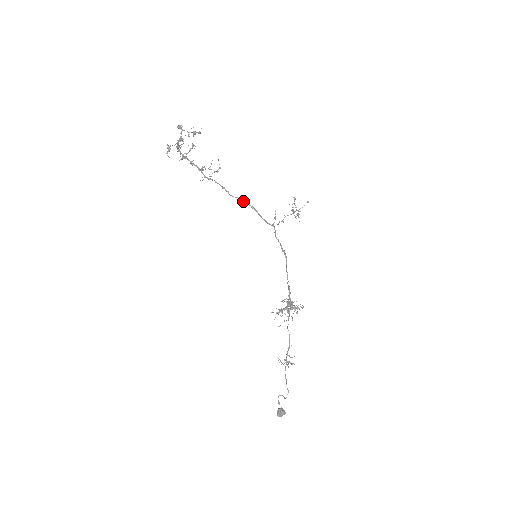
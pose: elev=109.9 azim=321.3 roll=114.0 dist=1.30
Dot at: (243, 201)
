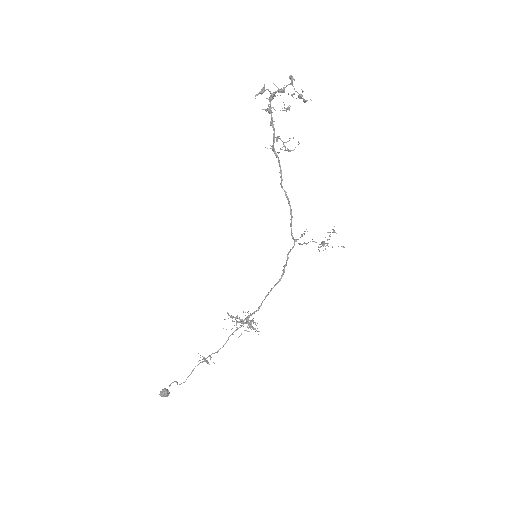
Dot at: (288, 199)
